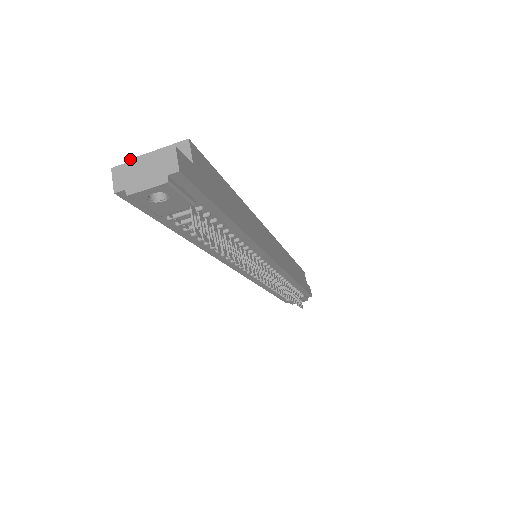
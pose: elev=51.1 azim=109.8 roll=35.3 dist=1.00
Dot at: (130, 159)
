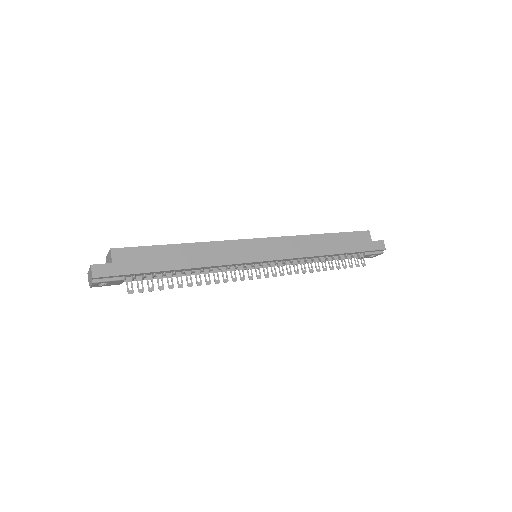
Dot at: (106, 258)
